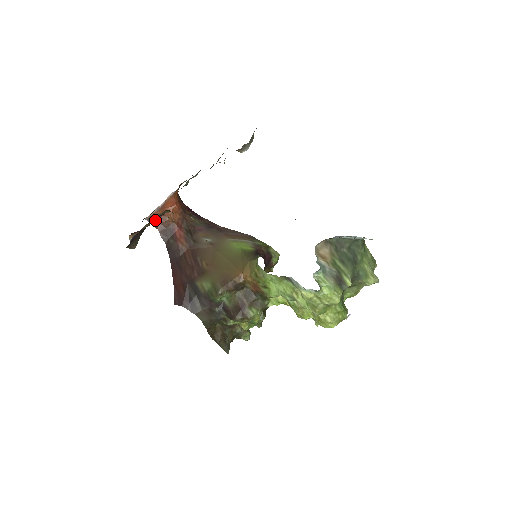
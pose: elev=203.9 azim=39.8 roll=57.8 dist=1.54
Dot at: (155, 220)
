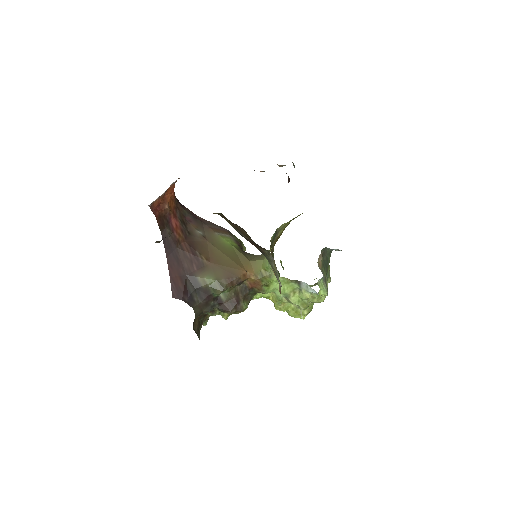
Dot at: (155, 207)
